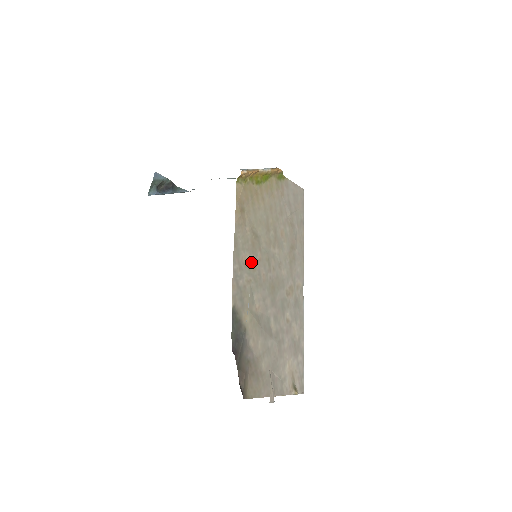
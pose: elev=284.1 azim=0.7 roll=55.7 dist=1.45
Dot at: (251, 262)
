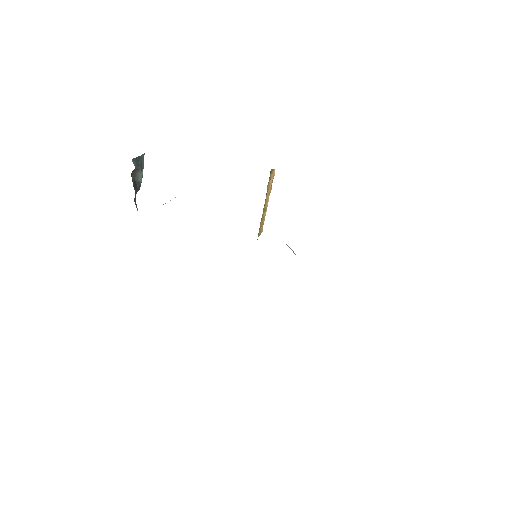
Dot at: occluded
